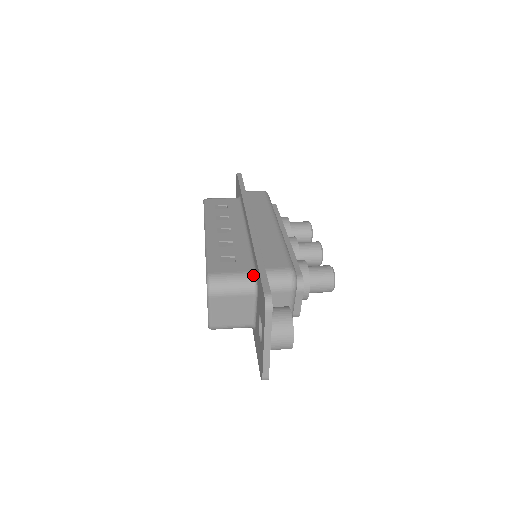
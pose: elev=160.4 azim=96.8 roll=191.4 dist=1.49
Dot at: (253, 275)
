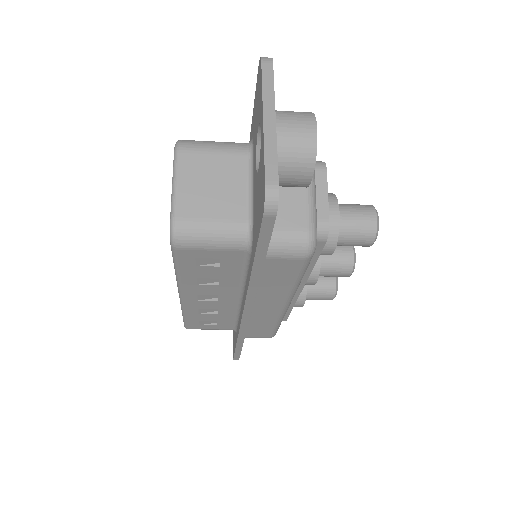
Dot at: occluded
